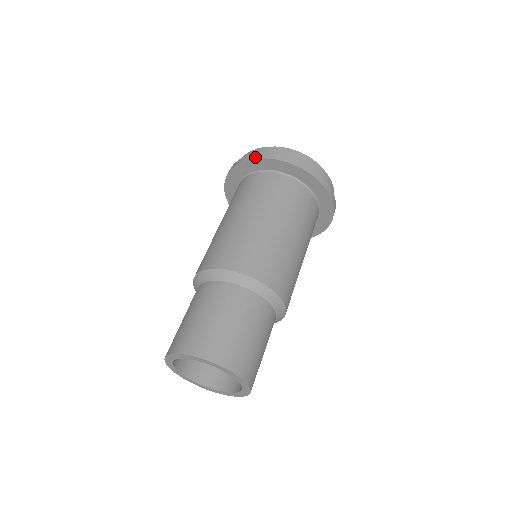
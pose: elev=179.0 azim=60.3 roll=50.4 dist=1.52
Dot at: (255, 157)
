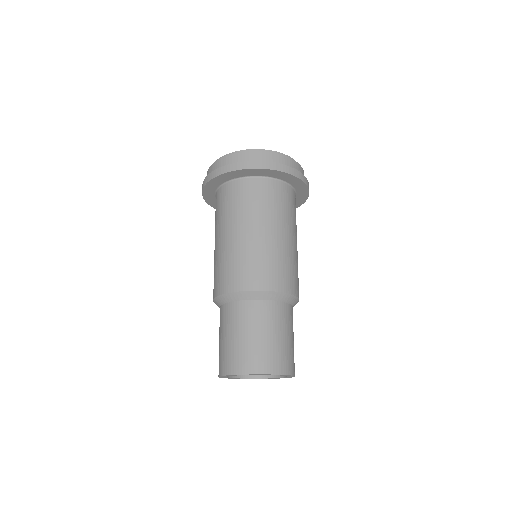
Dot at: (237, 168)
